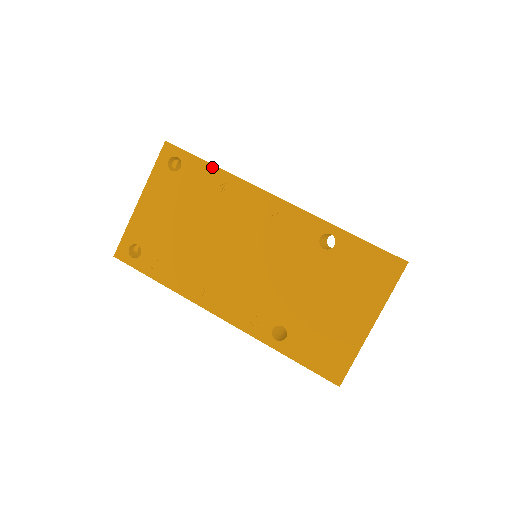
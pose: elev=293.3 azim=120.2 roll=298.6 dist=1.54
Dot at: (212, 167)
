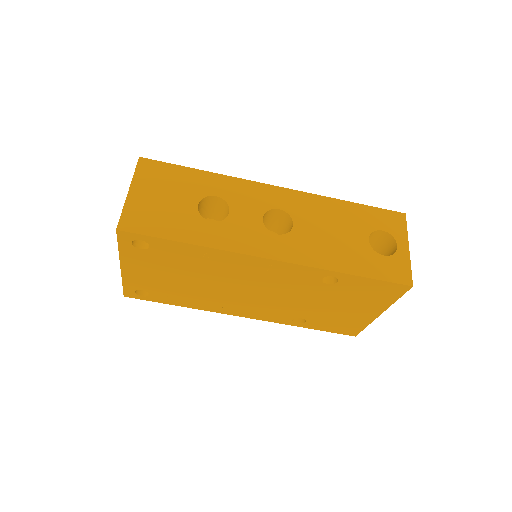
Dot at: (185, 245)
